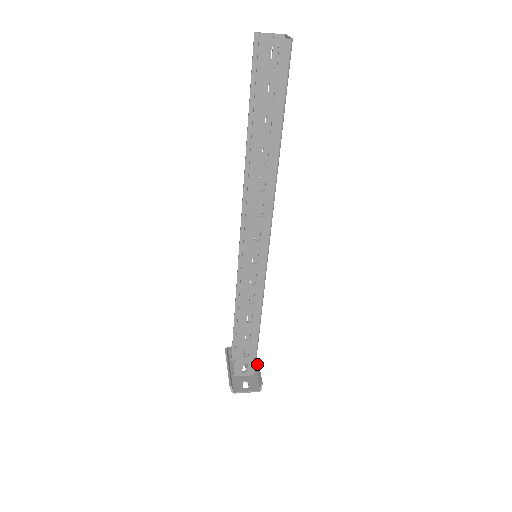
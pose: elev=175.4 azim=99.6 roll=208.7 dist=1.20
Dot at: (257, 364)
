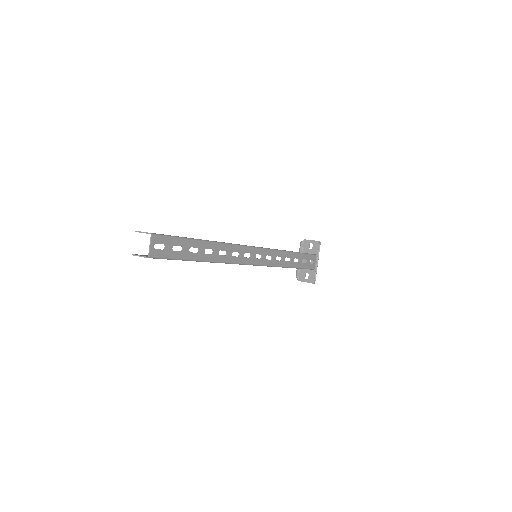
Dot at: (316, 262)
